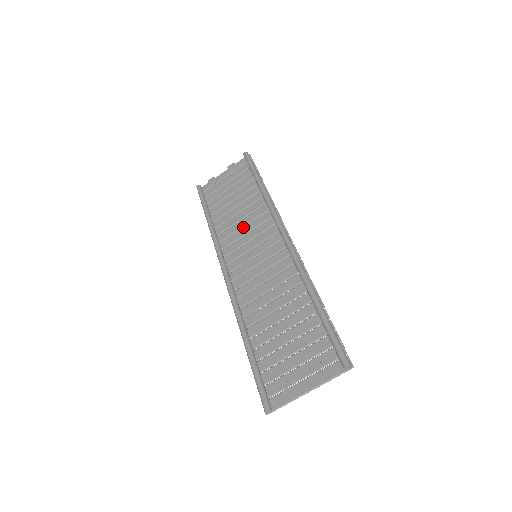
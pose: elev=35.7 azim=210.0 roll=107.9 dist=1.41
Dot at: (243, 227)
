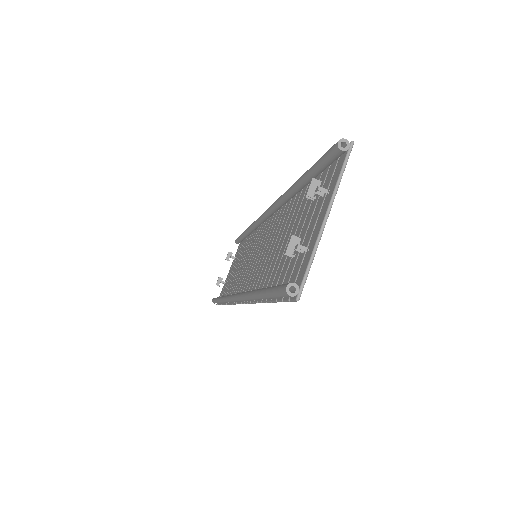
Dot at: (244, 264)
